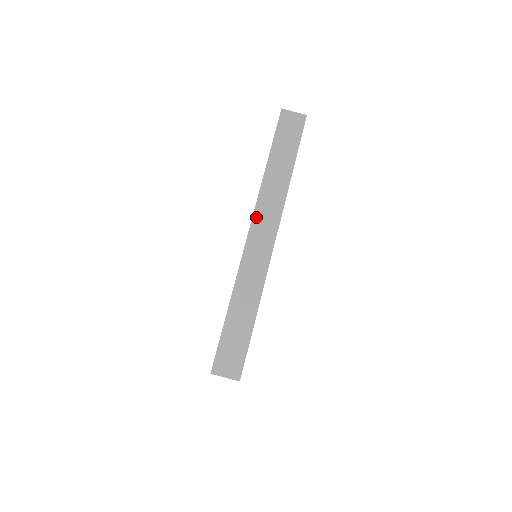
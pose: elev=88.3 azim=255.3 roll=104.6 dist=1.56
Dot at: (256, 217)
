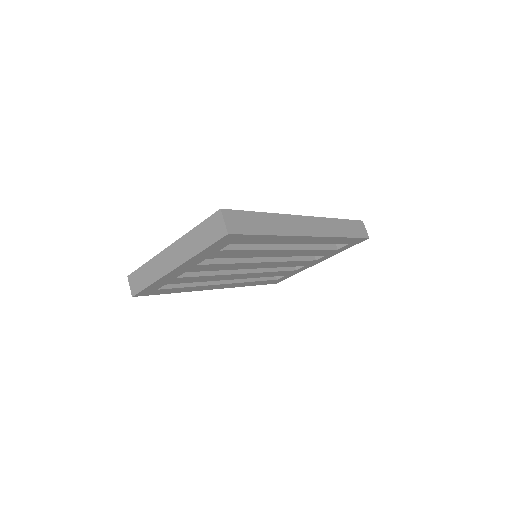
Dot at: (314, 219)
